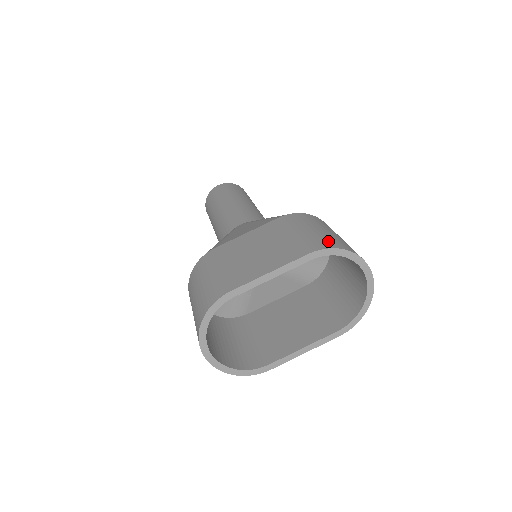
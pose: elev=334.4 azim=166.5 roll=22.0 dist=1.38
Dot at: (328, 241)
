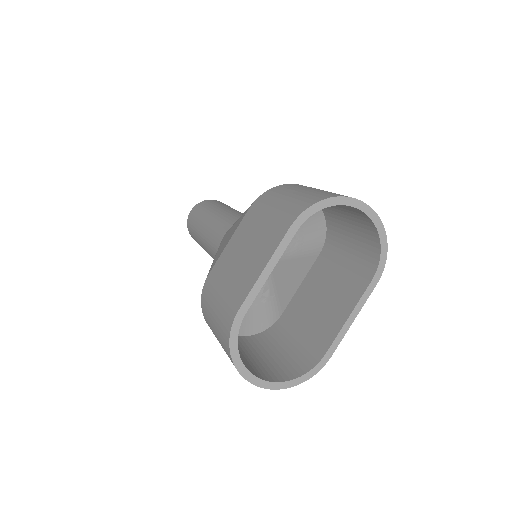
Dot at: (303, 202)
